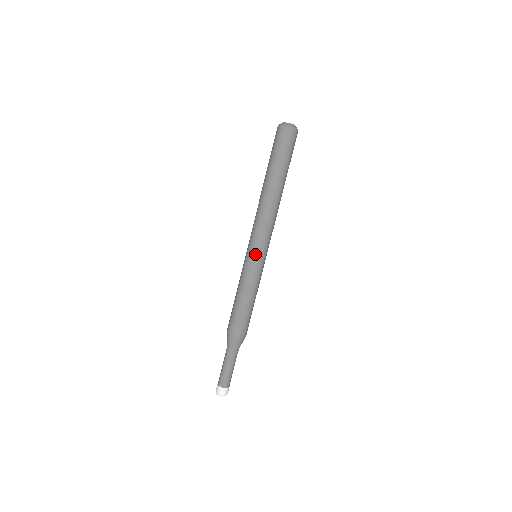
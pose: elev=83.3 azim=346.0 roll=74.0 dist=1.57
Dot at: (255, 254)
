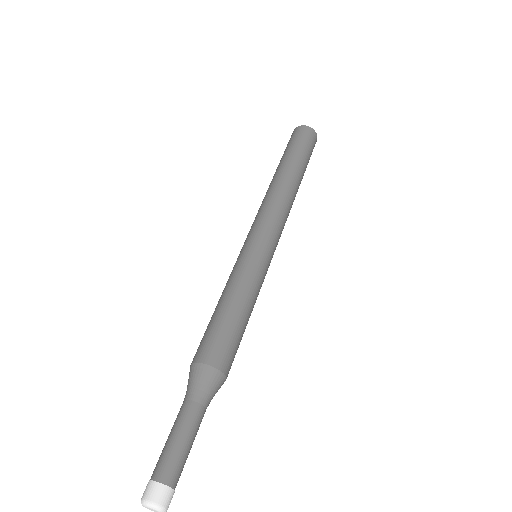
Dot at: (249, 242)
